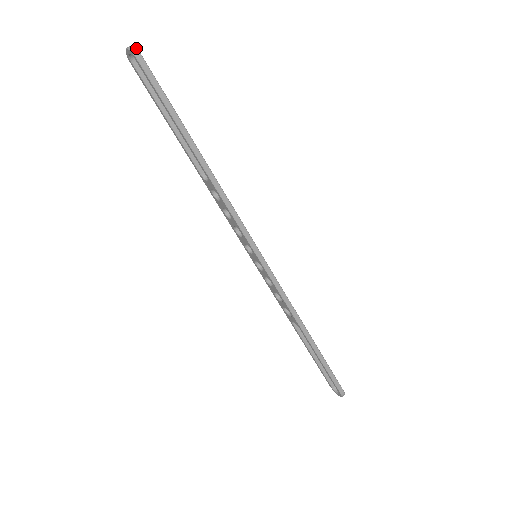
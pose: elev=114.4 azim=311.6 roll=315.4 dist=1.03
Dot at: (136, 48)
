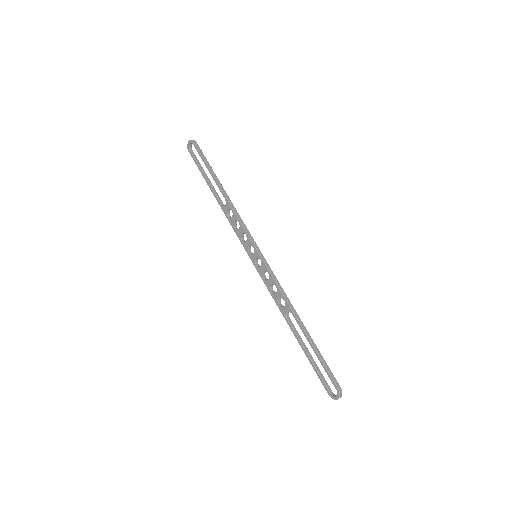
Dot at: (194, 140)
